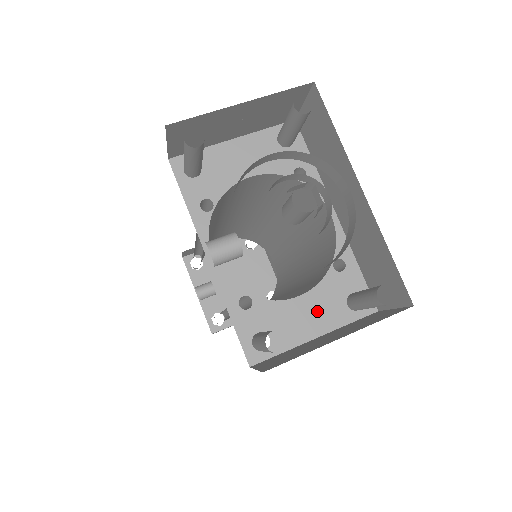
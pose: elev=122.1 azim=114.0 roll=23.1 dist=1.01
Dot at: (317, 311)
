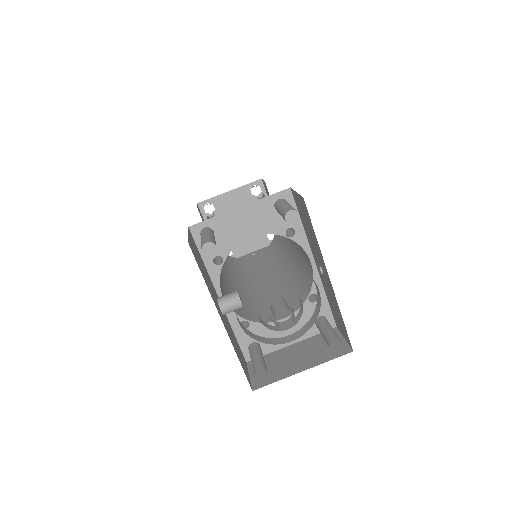
Dot at: (294, 328)
